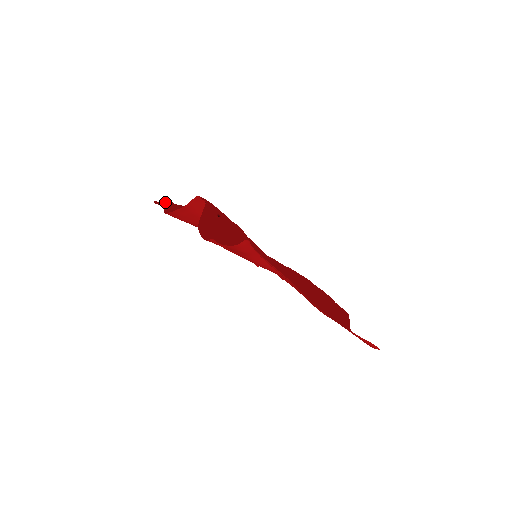
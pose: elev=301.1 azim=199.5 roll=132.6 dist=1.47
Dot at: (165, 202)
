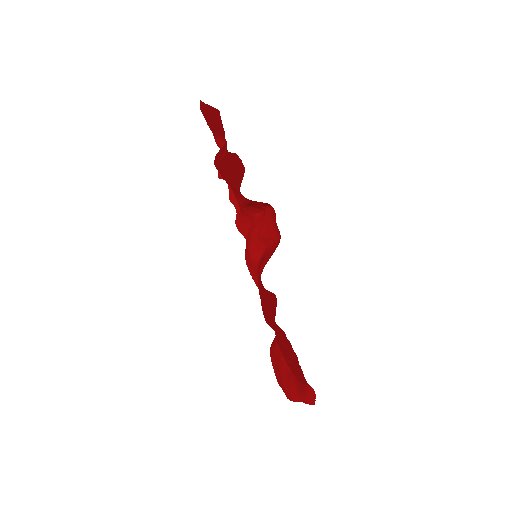
Dot at: occluded
